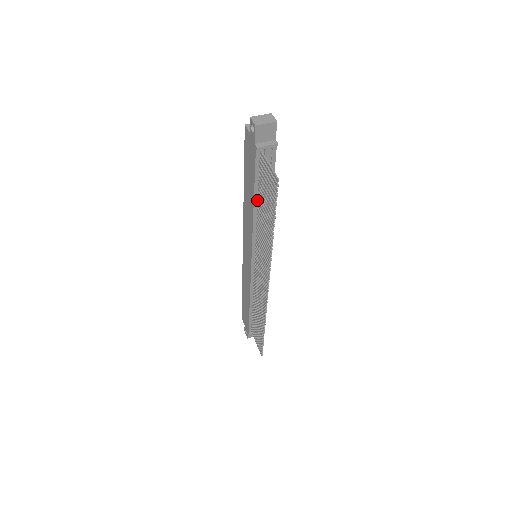
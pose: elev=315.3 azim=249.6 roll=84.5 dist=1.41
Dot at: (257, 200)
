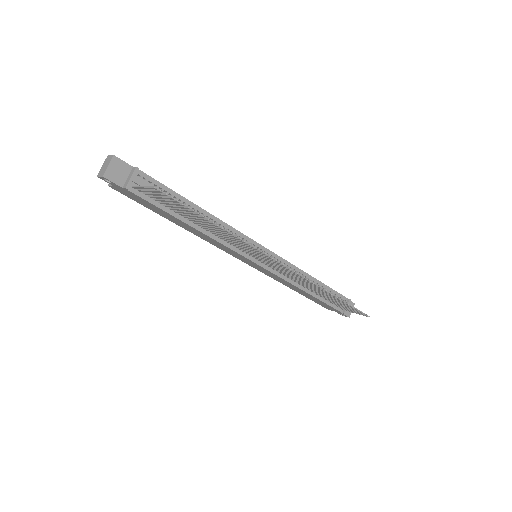
Dot at: (187, 220)
